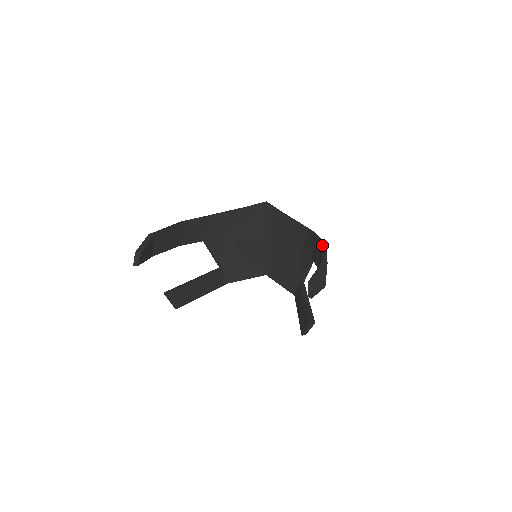
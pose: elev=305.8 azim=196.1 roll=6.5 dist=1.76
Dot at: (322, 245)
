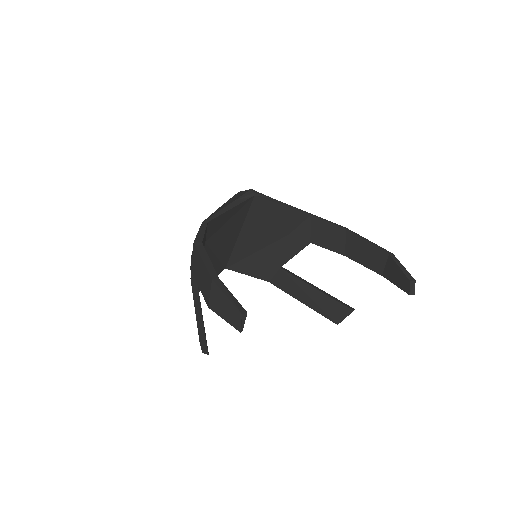
Dot at: (353, 232)
